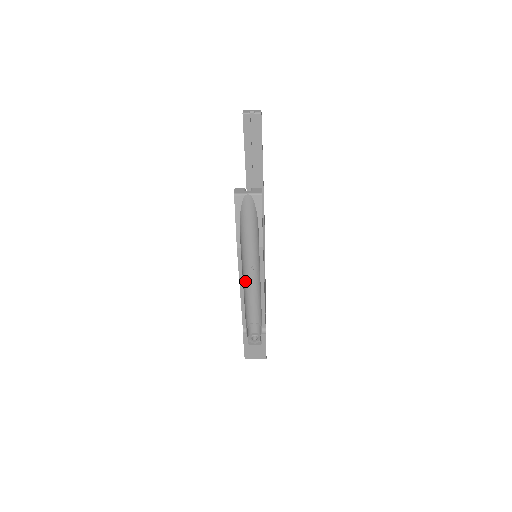
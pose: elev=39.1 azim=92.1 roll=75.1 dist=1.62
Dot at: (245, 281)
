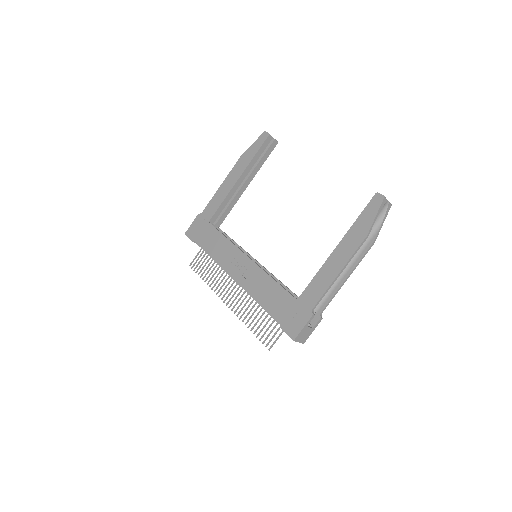
Dot at: (338, 267)
